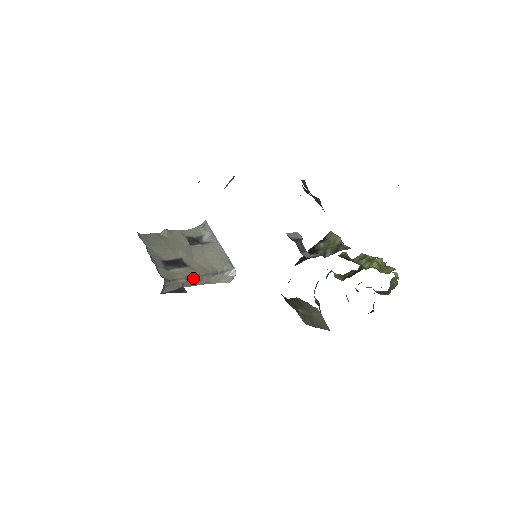
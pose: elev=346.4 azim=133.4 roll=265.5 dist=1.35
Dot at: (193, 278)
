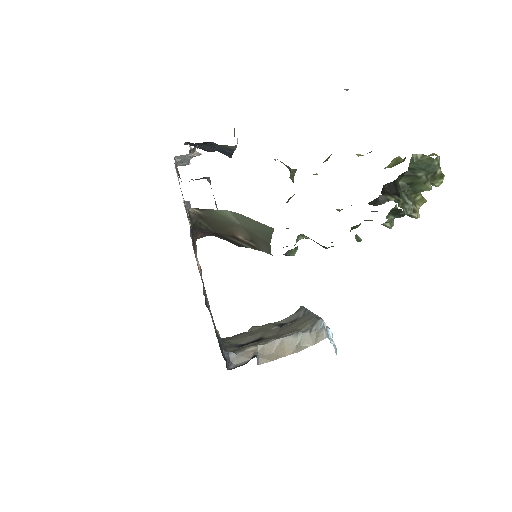
Dot at: (267, 344)
